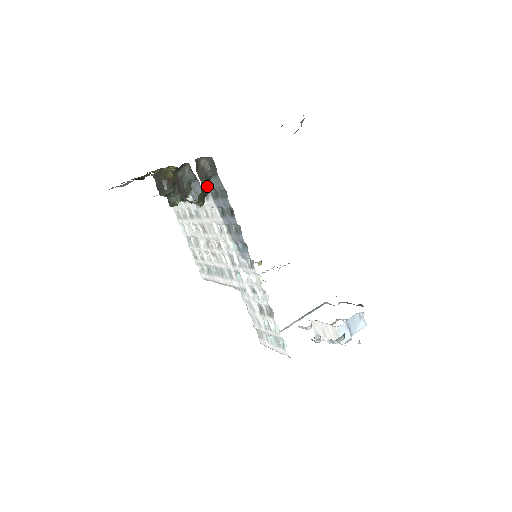
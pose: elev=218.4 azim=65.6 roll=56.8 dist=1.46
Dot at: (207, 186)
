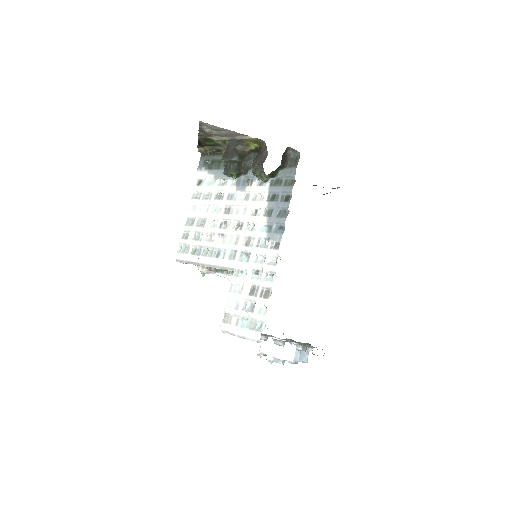
Dot at: (278, 171)
